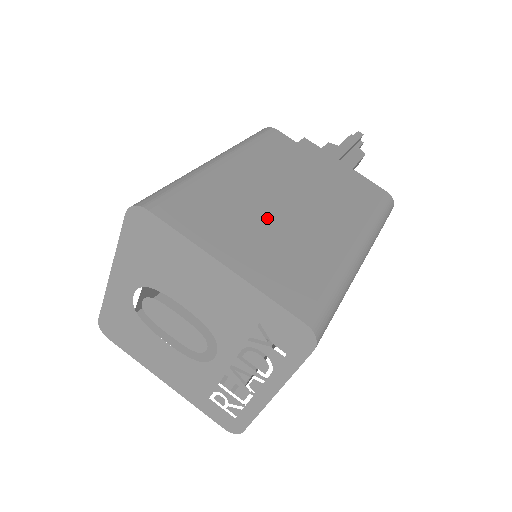
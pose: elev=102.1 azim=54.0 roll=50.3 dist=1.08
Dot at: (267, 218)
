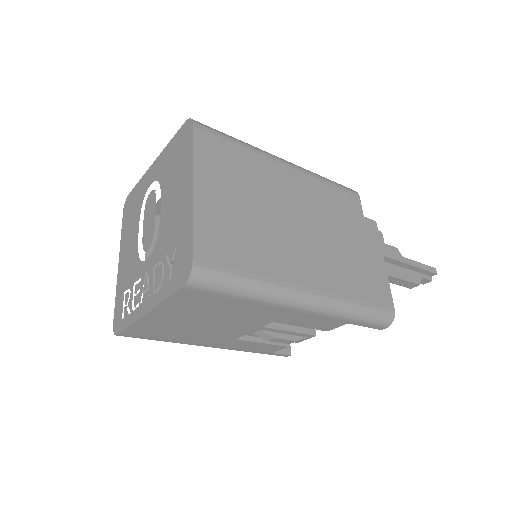
Dot at: (264, 209)
